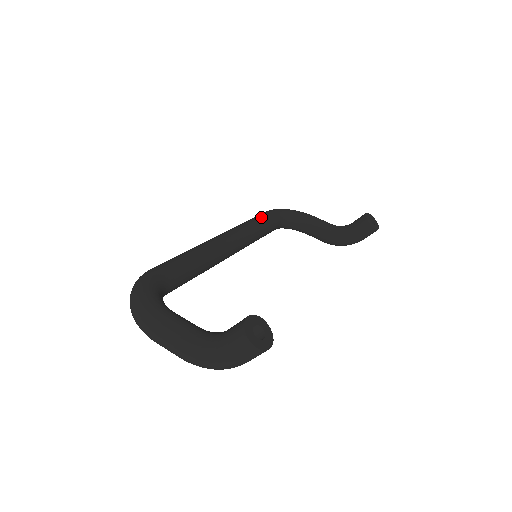
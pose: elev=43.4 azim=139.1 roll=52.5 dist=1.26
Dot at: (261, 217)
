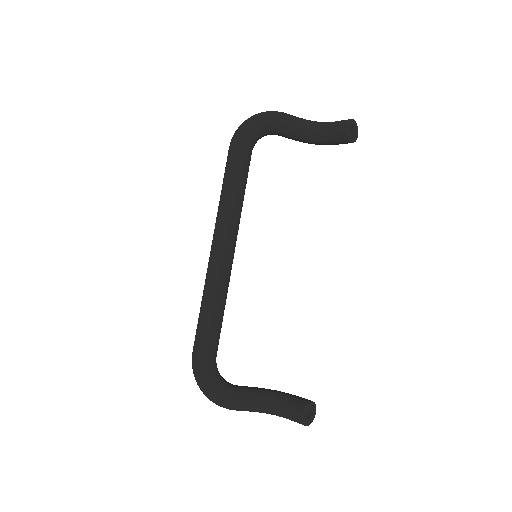
Dot at: (238, 177)
